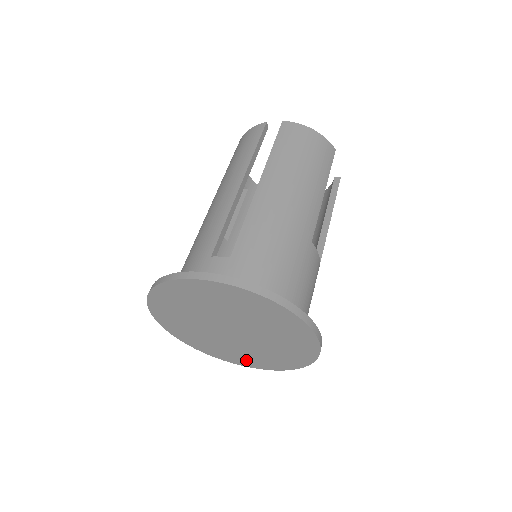
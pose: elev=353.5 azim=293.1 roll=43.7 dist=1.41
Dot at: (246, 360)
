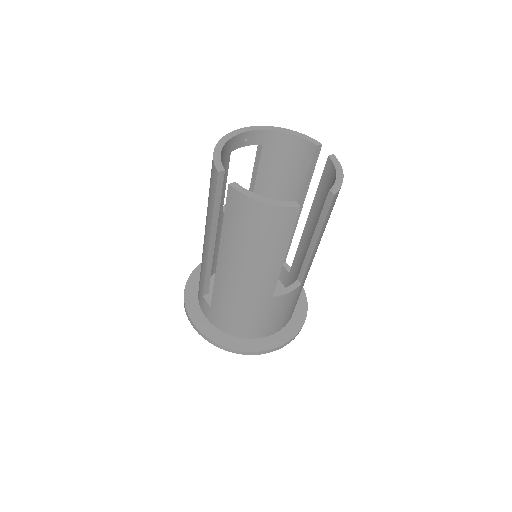
Dot at: occluded
